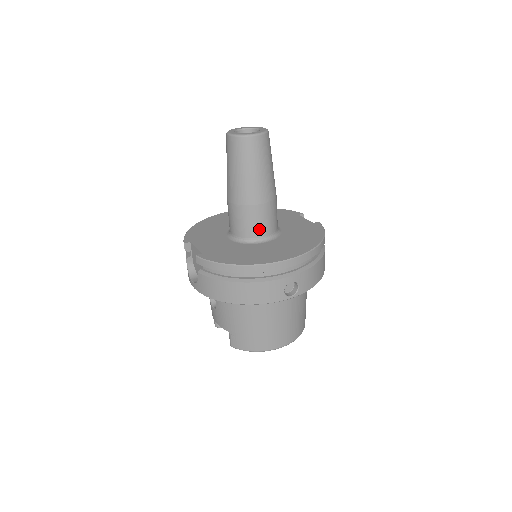
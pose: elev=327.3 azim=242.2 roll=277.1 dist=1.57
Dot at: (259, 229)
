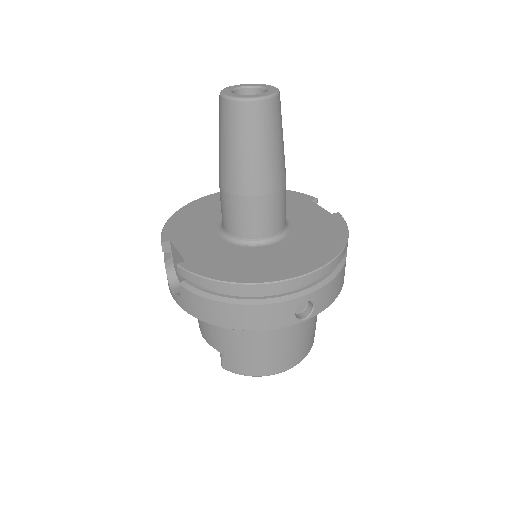
Dot at: (262, 227)
